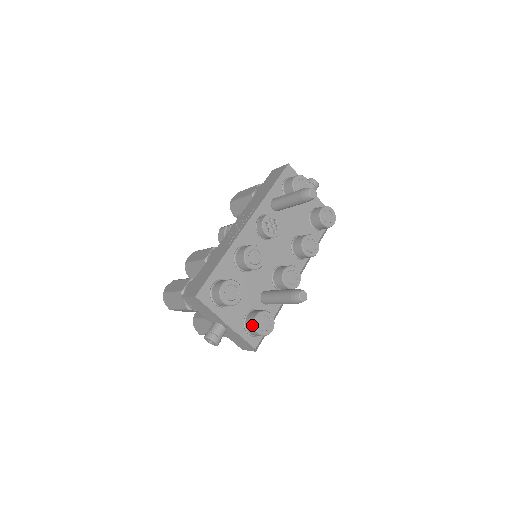
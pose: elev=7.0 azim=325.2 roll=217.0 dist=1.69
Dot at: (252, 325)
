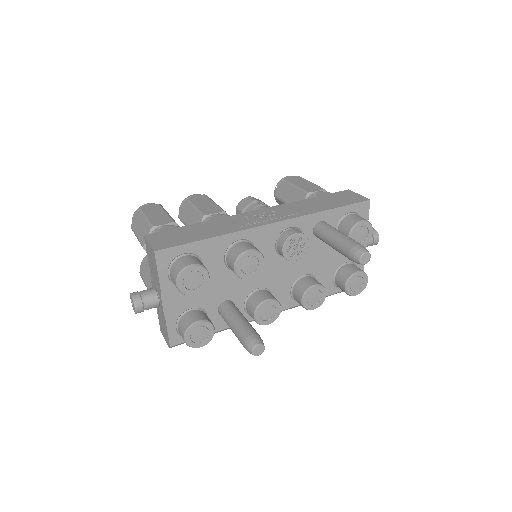
Dot at: (186, 326)
